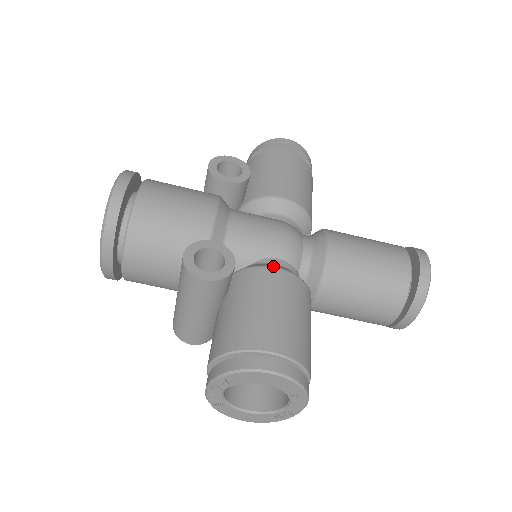
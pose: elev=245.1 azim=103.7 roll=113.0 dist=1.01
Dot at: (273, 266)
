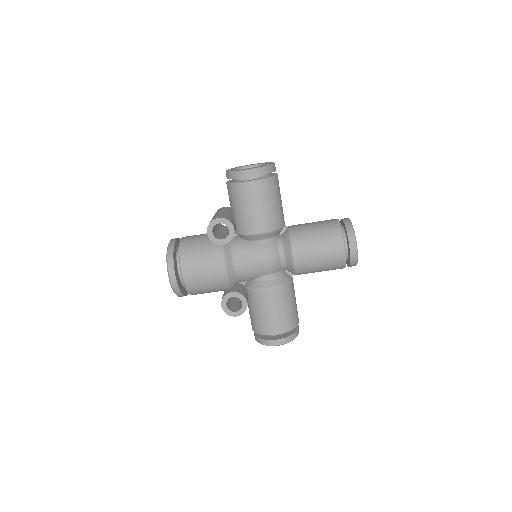
Dot at: (266, 288)
